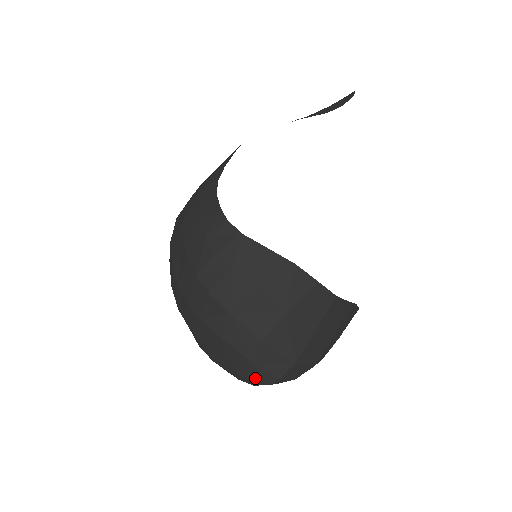
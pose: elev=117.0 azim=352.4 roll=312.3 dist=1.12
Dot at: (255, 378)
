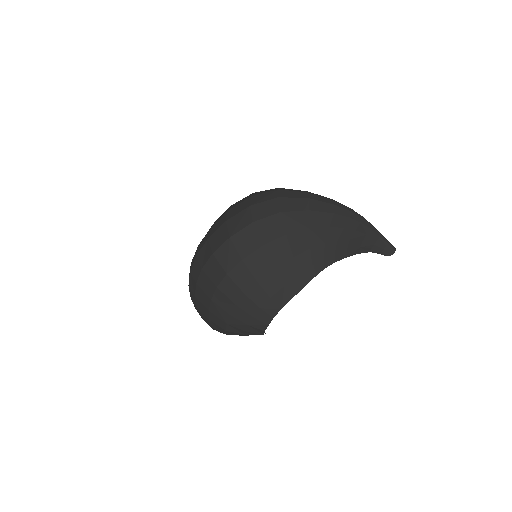
Dot at: occluded
